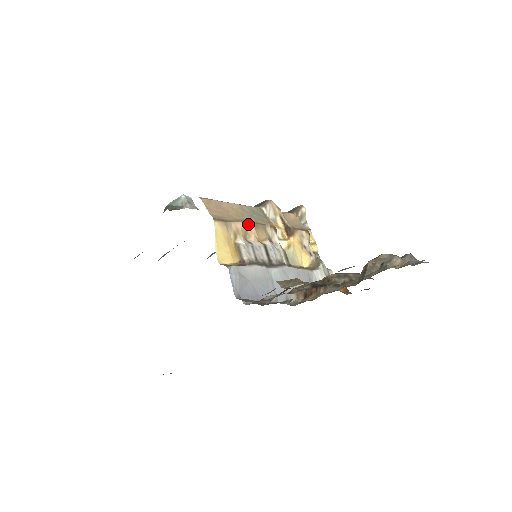
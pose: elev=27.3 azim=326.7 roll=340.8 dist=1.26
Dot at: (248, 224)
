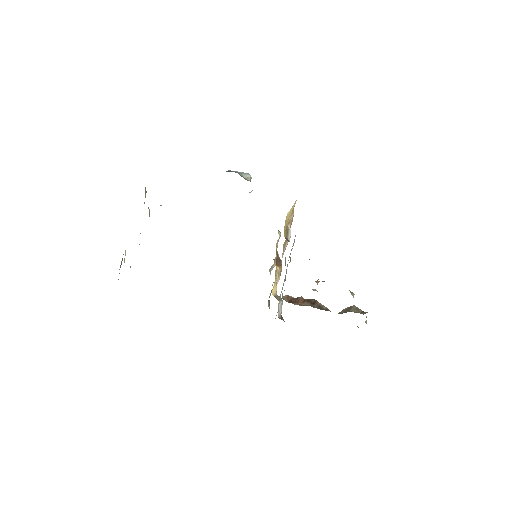
Dot at: occluded
